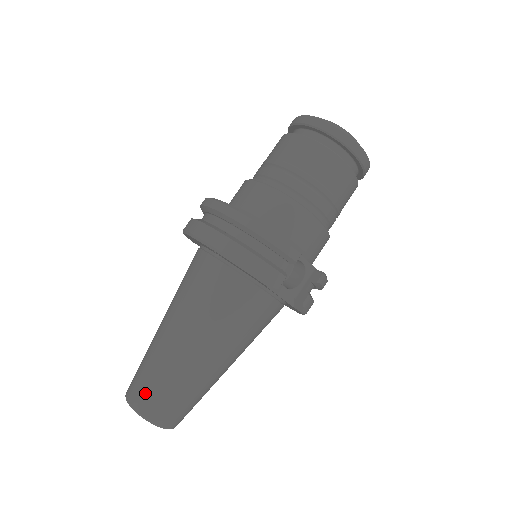
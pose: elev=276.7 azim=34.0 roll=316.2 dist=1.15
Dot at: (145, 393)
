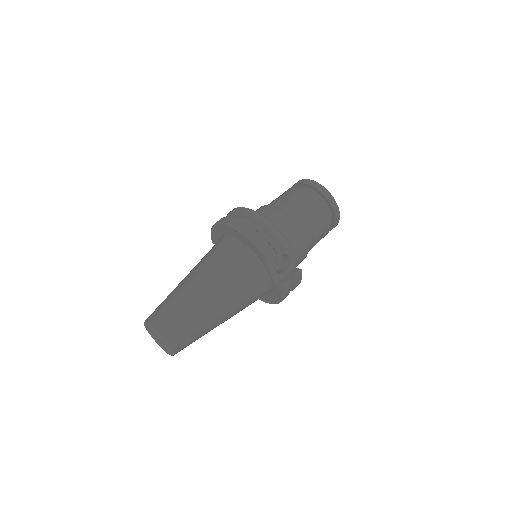
Dot at: (163, 316)
